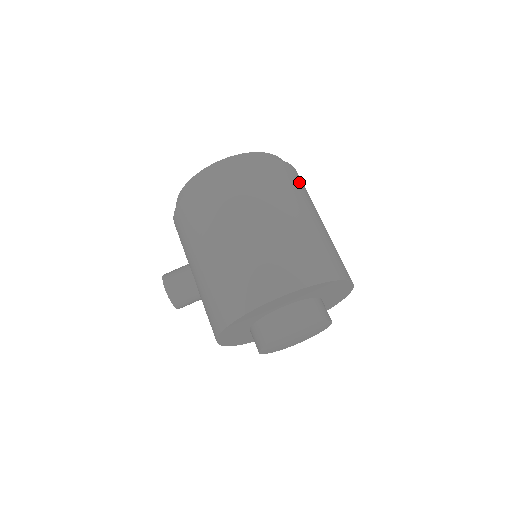
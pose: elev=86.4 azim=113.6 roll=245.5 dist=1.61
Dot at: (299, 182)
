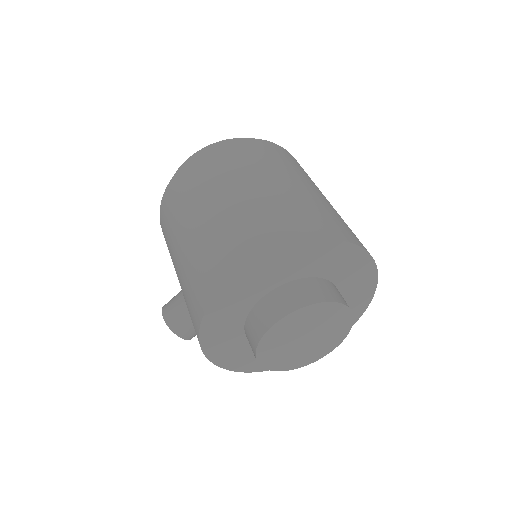
Dot at: (278, 155)
